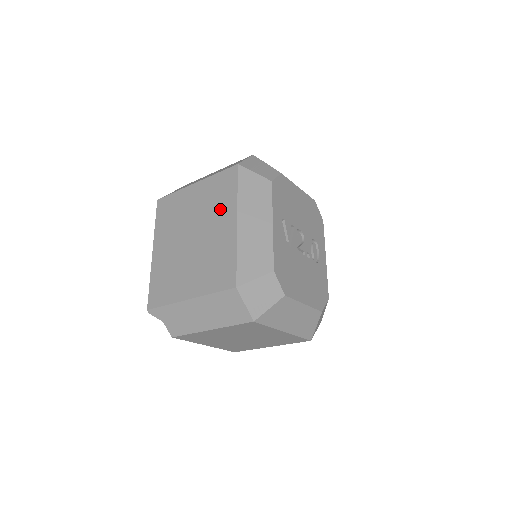
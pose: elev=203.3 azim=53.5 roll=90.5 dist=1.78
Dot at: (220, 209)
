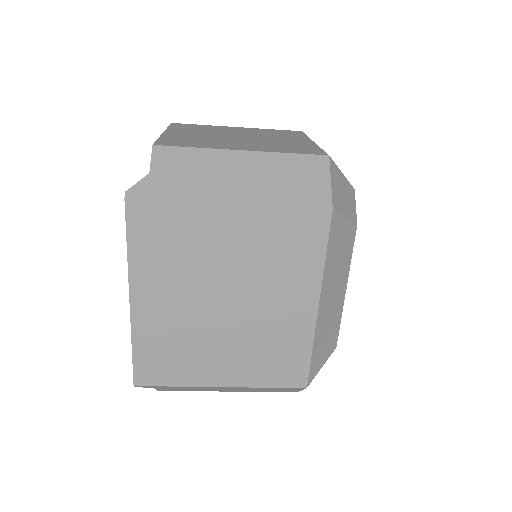
Dot at: (288, 276)
